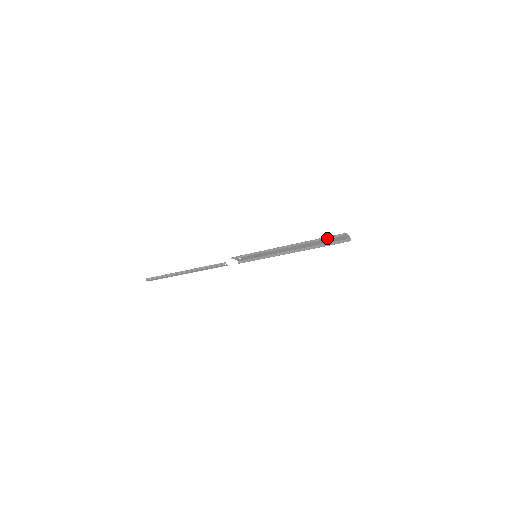
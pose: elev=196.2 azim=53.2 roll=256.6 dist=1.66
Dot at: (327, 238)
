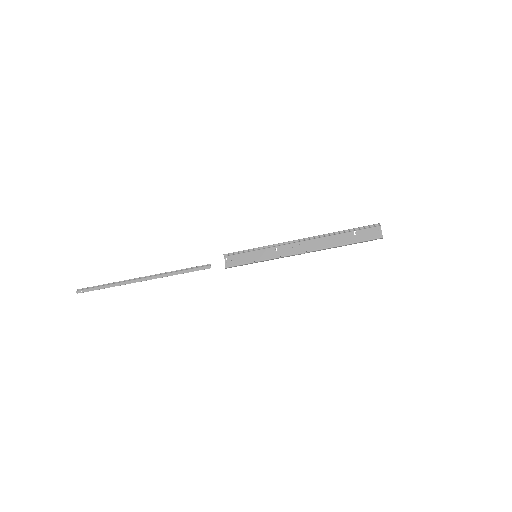
Dot at: occluded
